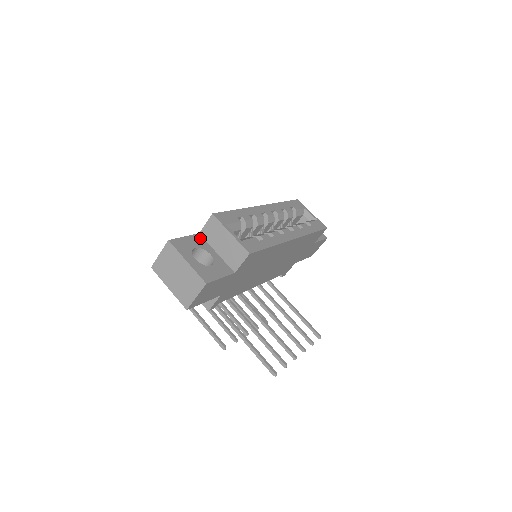
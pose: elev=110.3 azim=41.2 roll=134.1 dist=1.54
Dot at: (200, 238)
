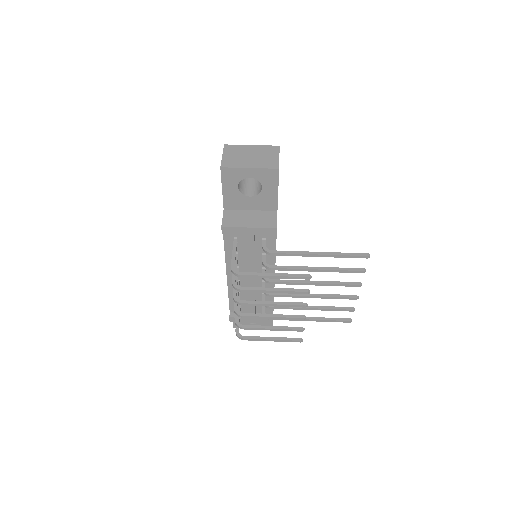
Dot at: occluded
